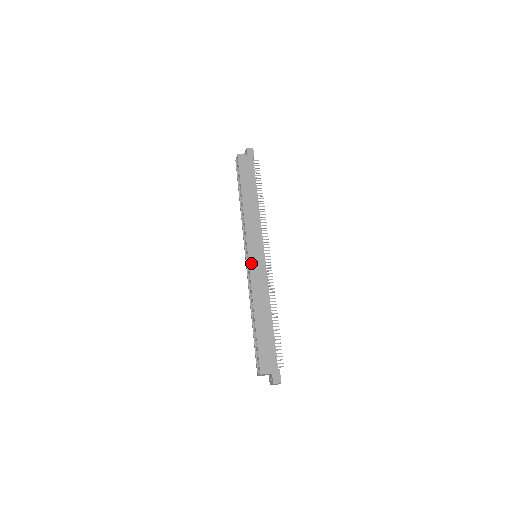
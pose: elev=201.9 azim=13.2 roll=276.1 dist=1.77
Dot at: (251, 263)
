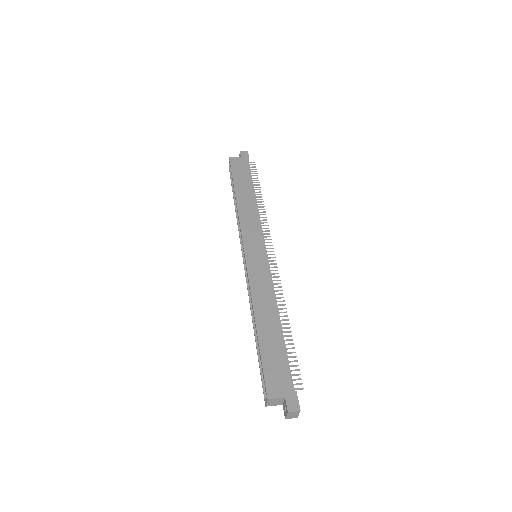
Dot at: (249, 261)
